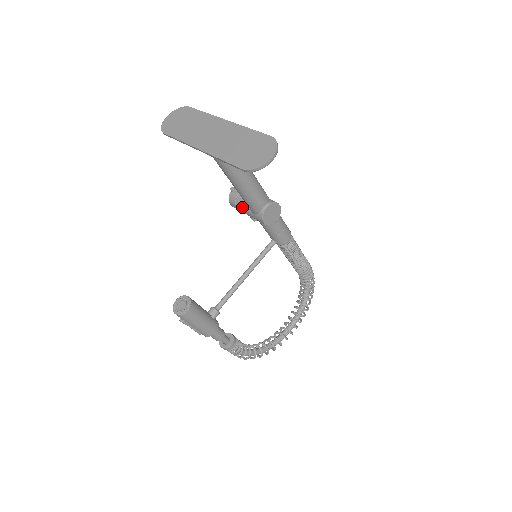
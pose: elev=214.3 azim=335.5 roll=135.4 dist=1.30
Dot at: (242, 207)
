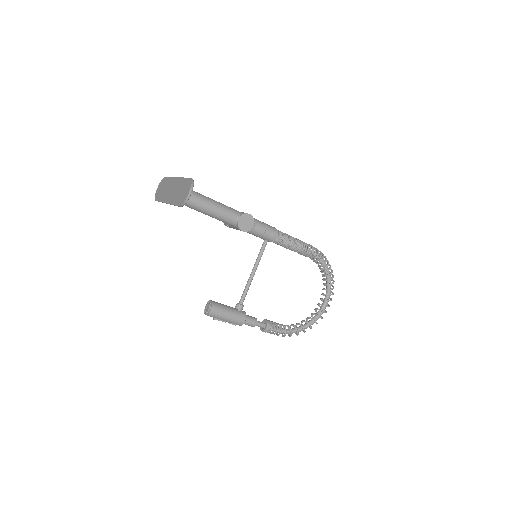
Dot at: (230, 226)
